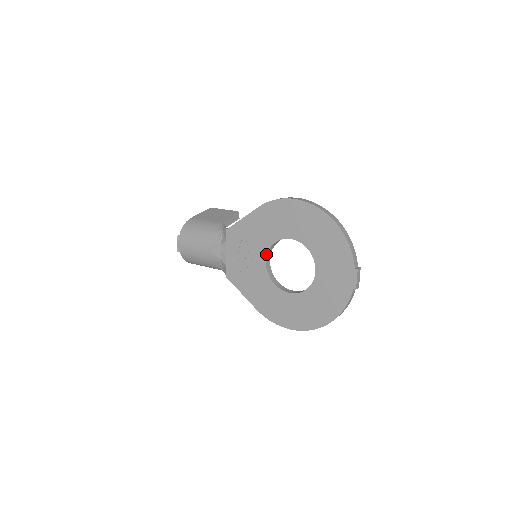
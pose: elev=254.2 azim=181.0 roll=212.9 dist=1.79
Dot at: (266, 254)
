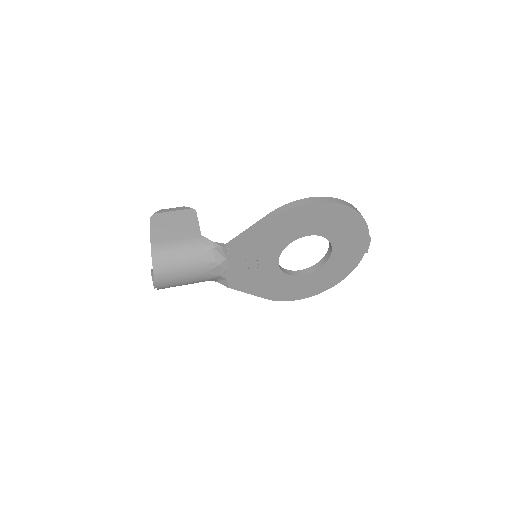
Dot at: (279, 255)
